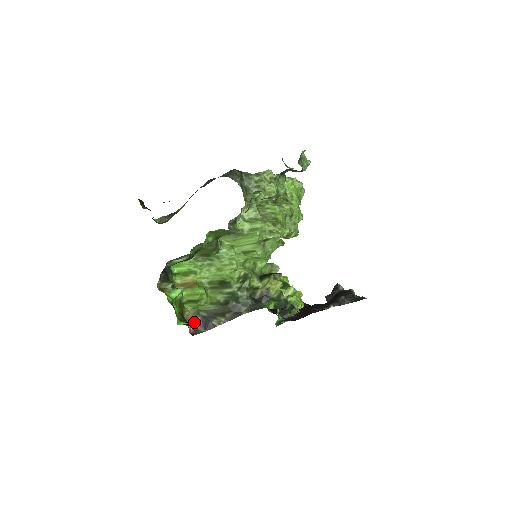
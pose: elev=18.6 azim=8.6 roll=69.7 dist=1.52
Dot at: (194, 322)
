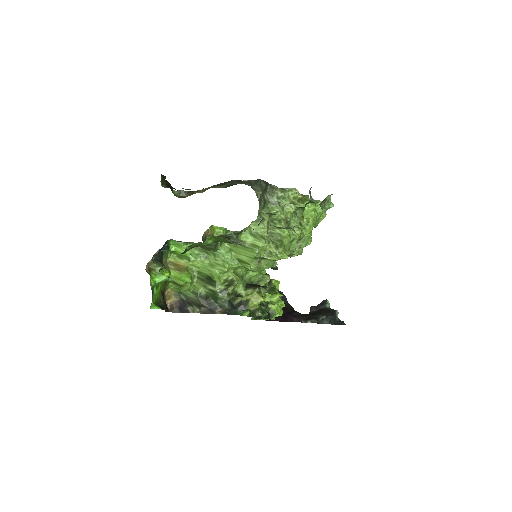
Dot at: (172, 300)
